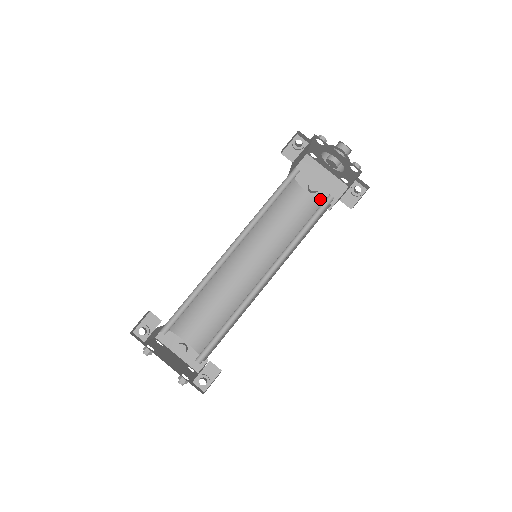
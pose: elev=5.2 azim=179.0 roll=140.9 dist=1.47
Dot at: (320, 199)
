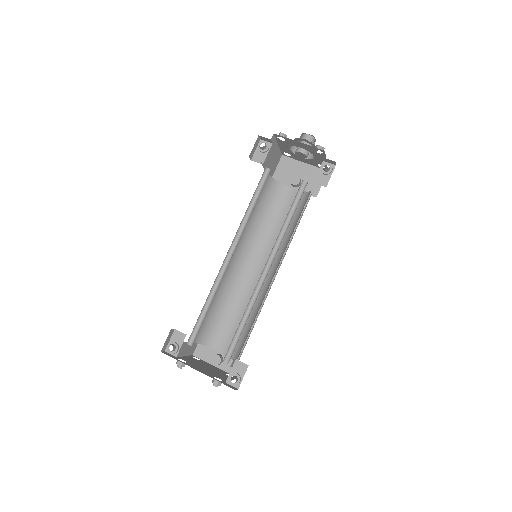
Dot at: (305, 190)
